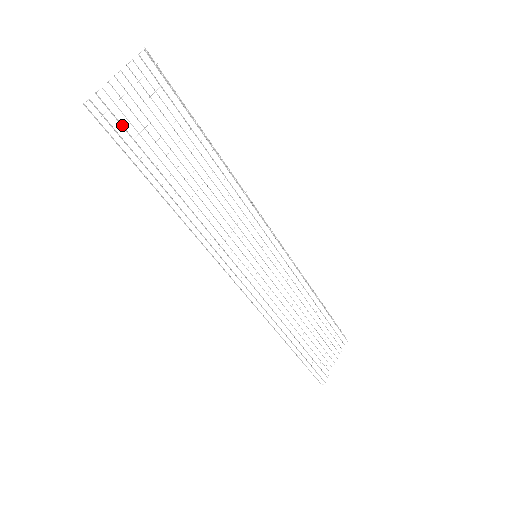
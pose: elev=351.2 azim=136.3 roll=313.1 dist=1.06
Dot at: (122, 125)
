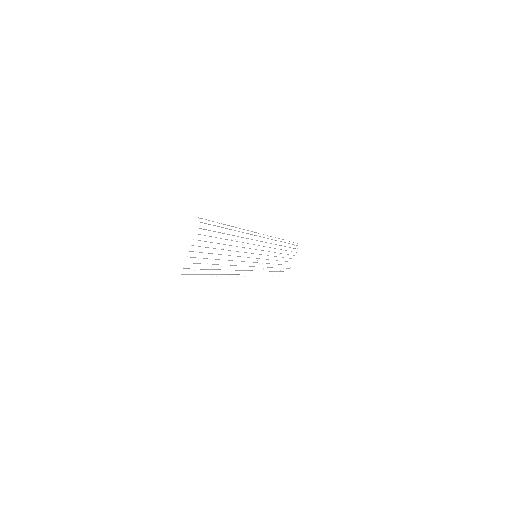
Dot at: occluded
